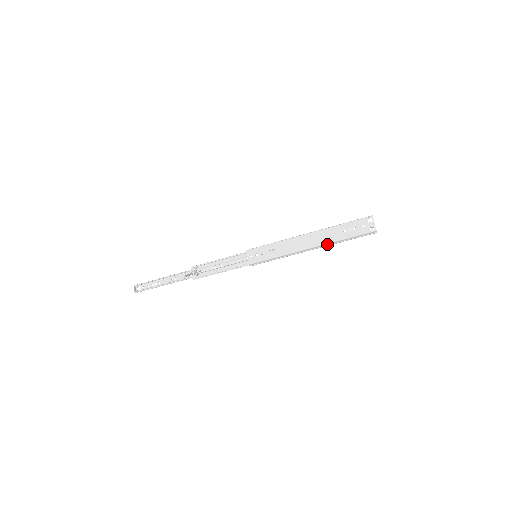
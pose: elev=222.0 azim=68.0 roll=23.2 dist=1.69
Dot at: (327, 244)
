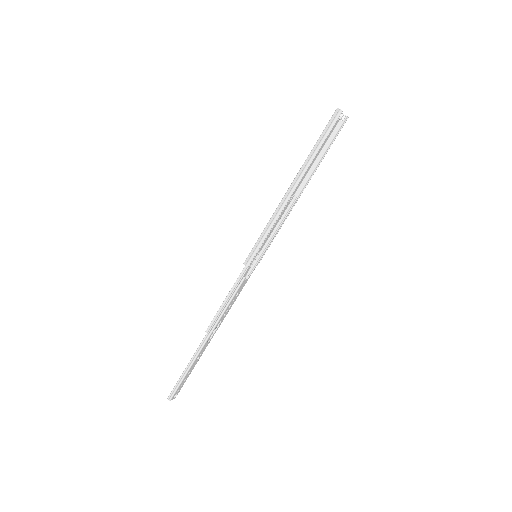
Dot at: (301, 170)
